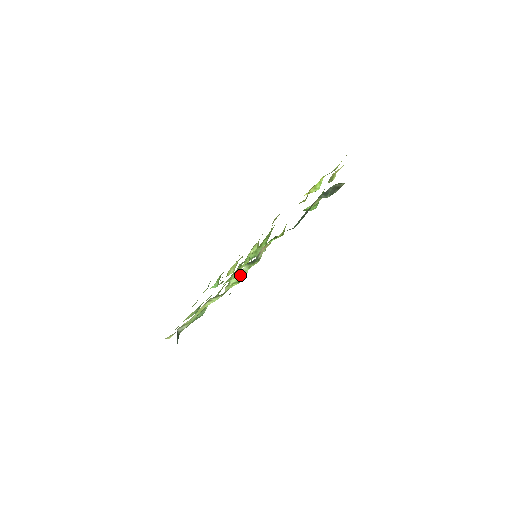
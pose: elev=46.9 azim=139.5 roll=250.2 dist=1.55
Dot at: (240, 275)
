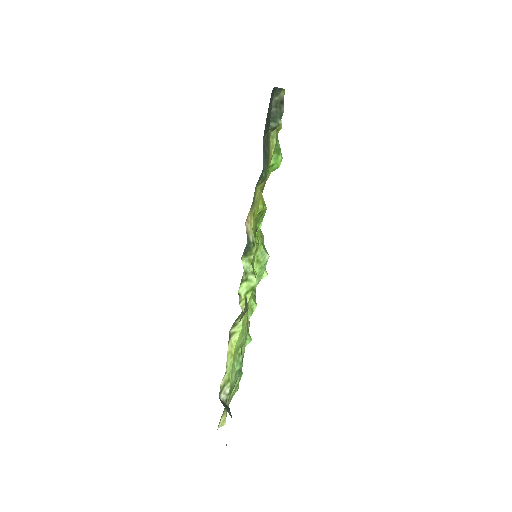
Dot at: (246, 278)
